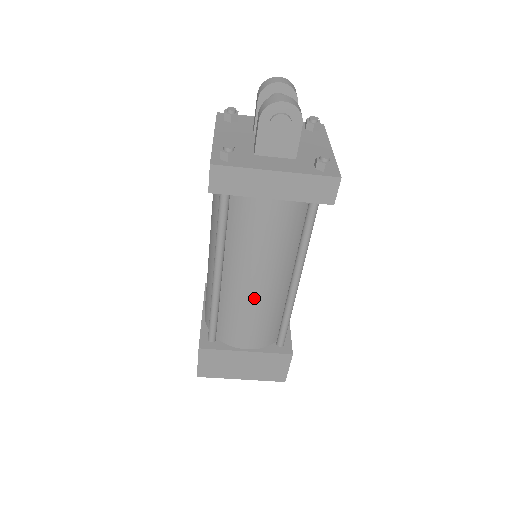
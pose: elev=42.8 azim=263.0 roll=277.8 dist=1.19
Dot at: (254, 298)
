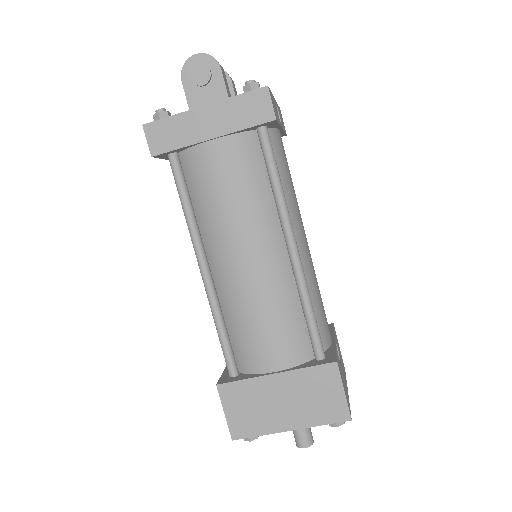
Dot at: (250, 282)
